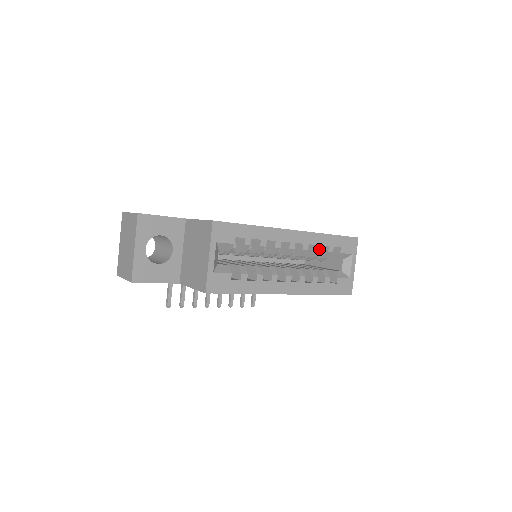
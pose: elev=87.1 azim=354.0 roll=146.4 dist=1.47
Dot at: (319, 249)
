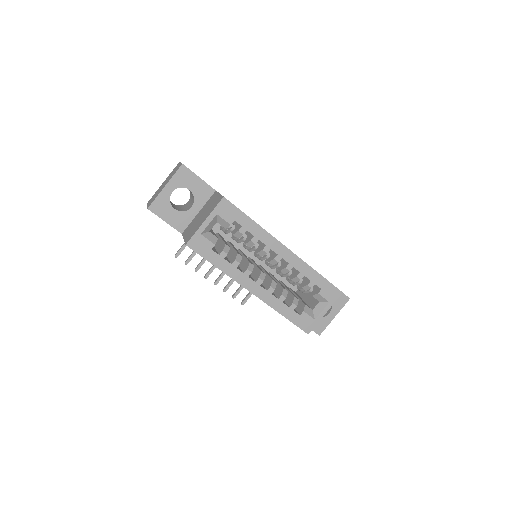
Dot at: (301, 277)
